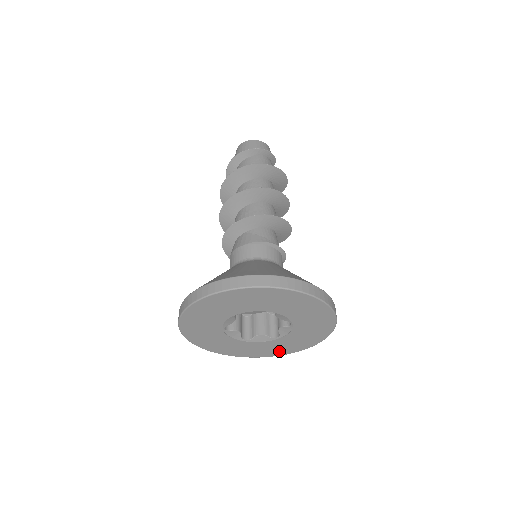
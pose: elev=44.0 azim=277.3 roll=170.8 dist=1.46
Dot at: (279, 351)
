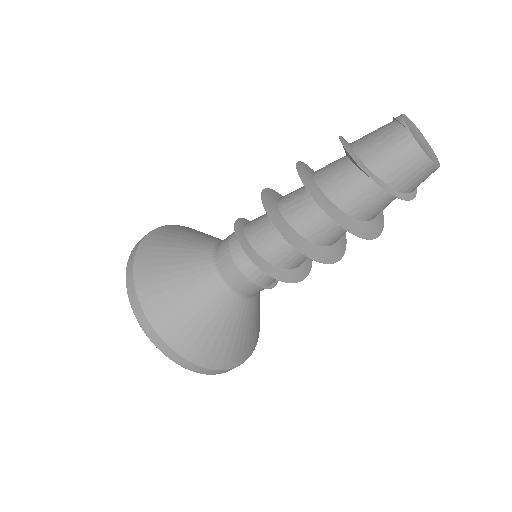
Dot at: occluded
